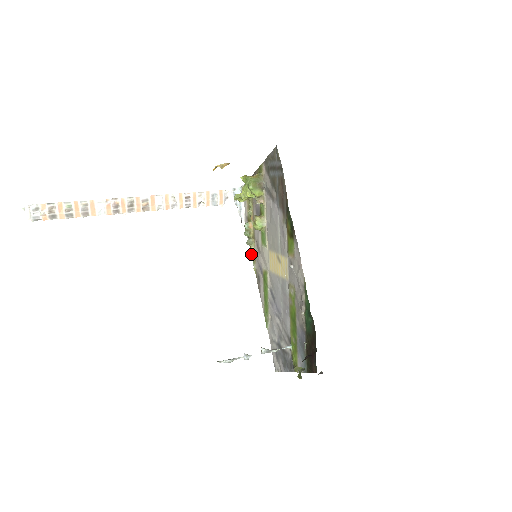
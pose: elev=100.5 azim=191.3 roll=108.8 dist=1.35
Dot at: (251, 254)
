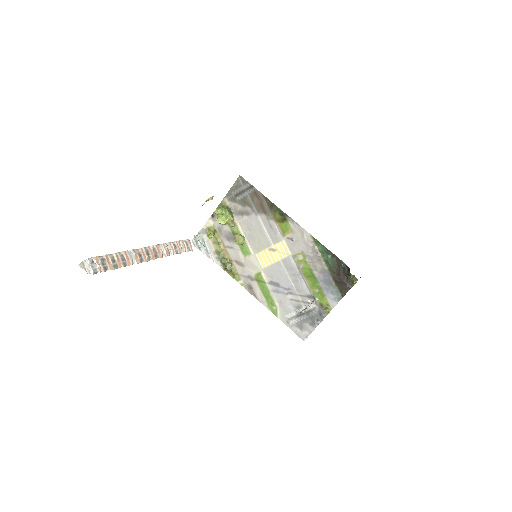
Dot at: (232, 276)
